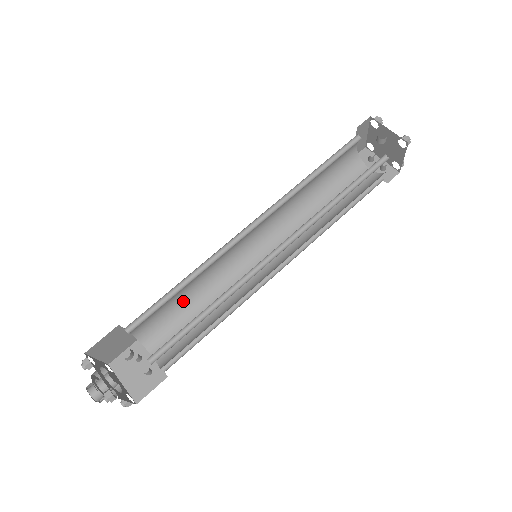
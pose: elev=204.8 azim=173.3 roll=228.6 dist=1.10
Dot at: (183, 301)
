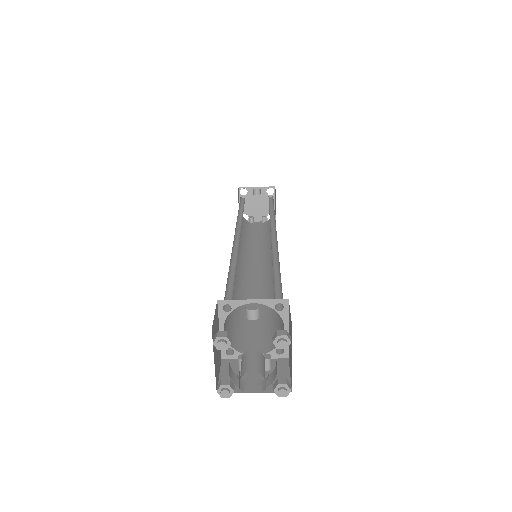
Dot at: occluded
